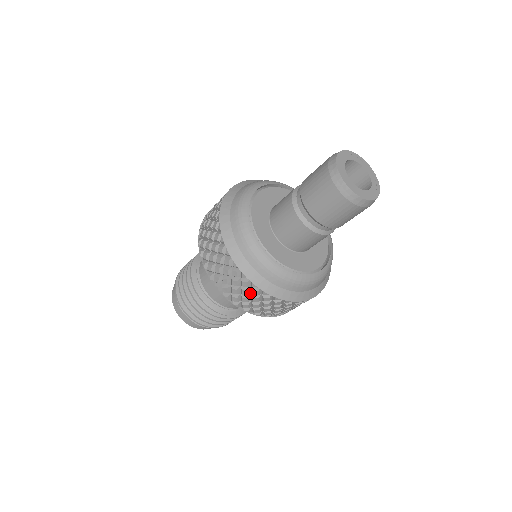
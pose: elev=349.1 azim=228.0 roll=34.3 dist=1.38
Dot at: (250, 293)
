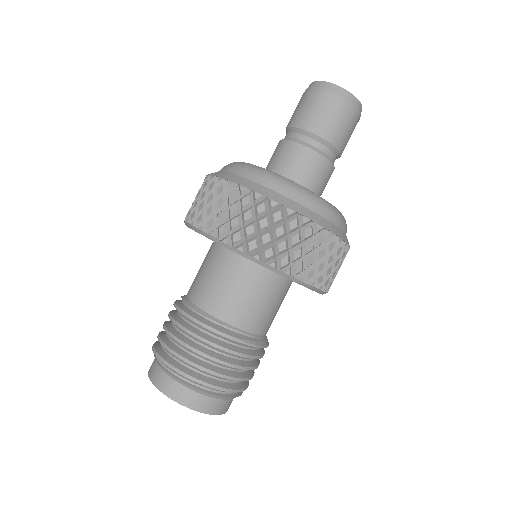
Dot at: (323, 254)
